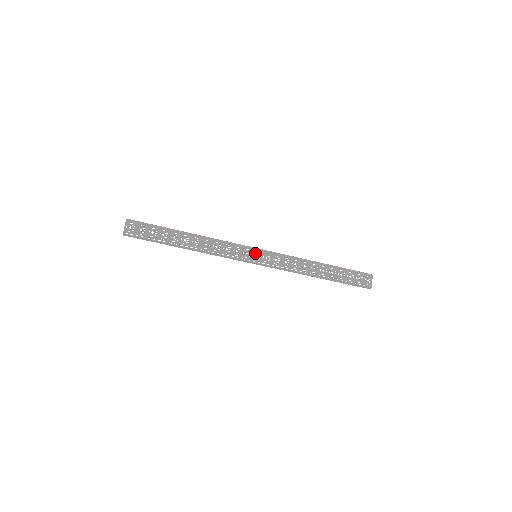
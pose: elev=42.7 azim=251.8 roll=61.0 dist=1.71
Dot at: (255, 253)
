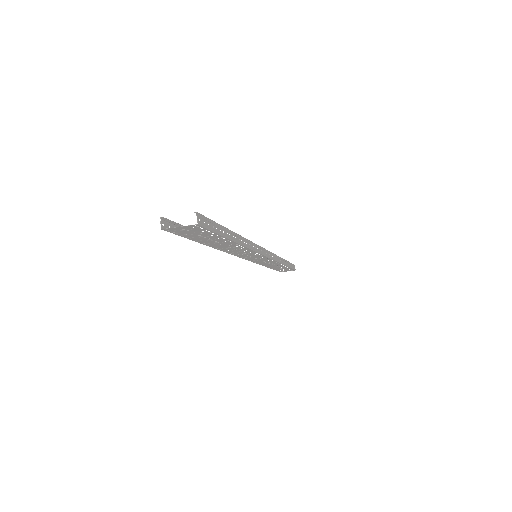
Dot at: (259, 258)
